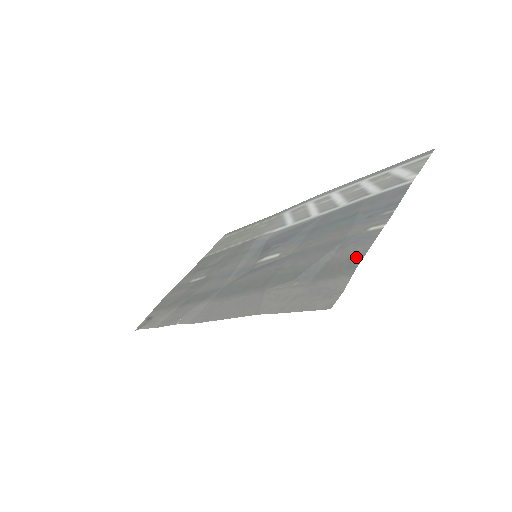
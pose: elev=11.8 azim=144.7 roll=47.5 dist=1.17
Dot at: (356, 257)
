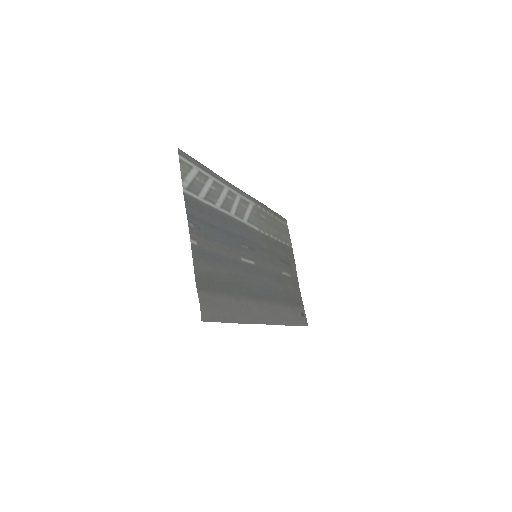
Dot at: (197, 274)
